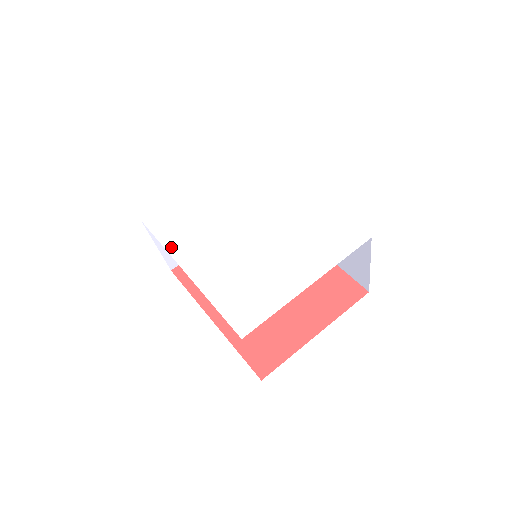
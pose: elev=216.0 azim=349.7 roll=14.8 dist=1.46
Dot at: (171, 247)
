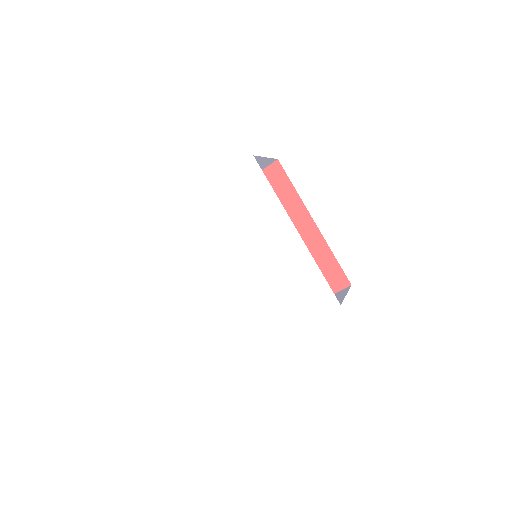
Dot at: (181, 265)
